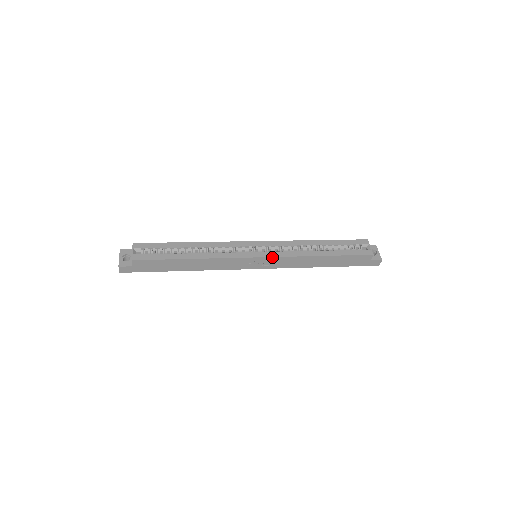
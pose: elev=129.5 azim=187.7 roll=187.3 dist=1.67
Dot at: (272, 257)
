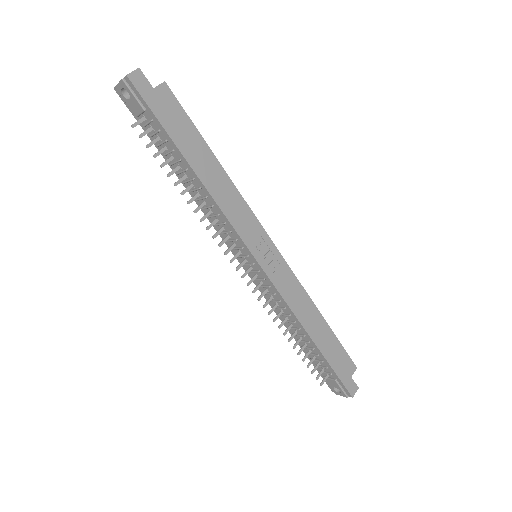
Dot at: (285, 261)
